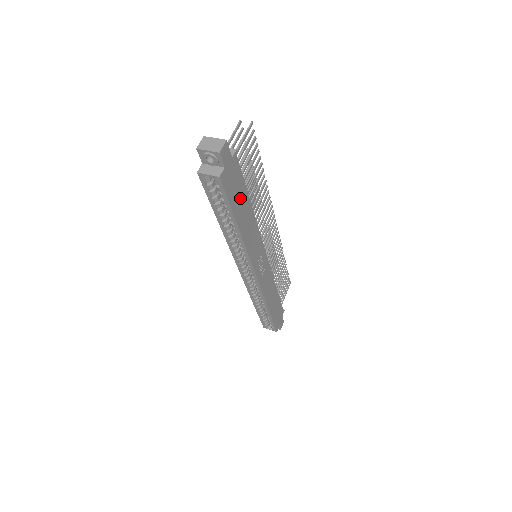
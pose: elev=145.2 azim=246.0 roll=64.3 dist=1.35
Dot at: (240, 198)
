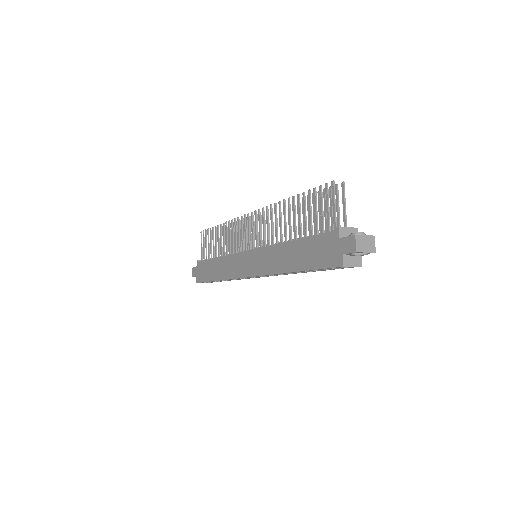
Dot at: occluded
